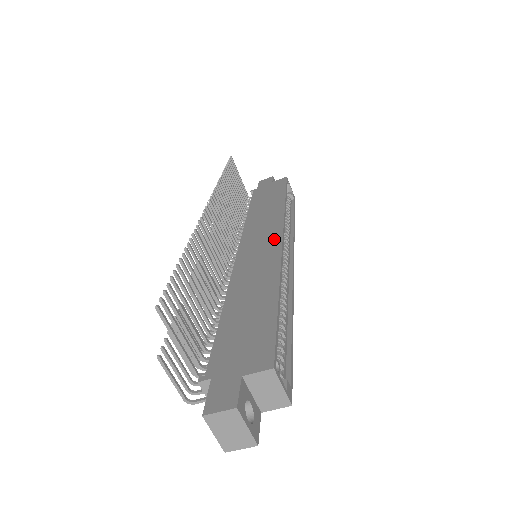
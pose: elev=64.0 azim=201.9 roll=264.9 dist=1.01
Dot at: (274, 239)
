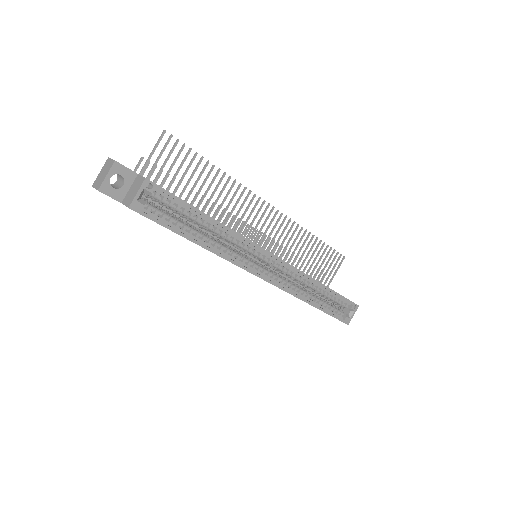
Dot at: occluded
